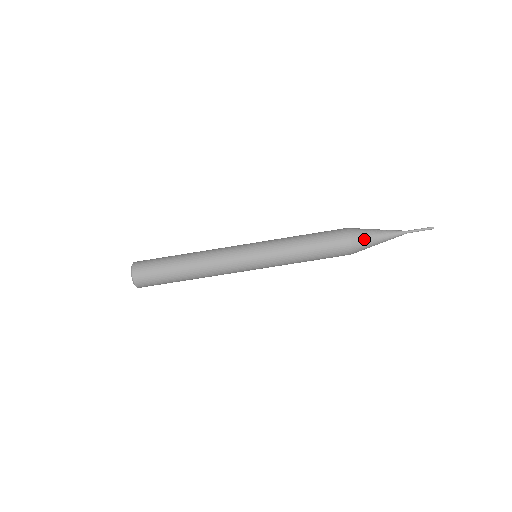
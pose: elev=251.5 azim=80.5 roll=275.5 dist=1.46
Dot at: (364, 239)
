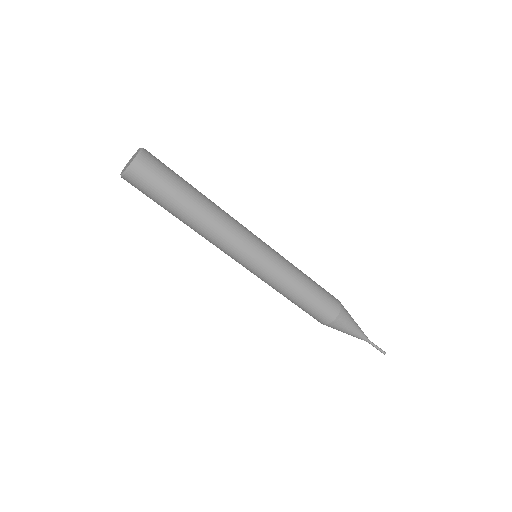
Dot at: (339, 328)
